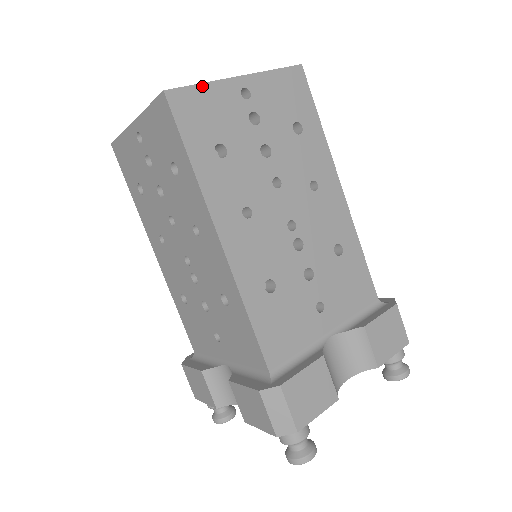
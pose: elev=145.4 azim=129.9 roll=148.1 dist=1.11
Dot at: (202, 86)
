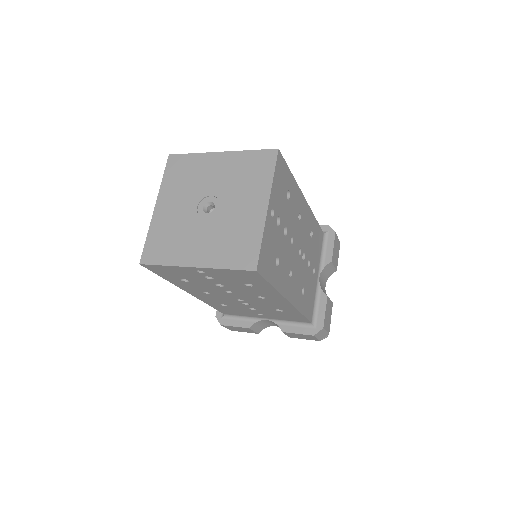
Dot at: (263, 241)
